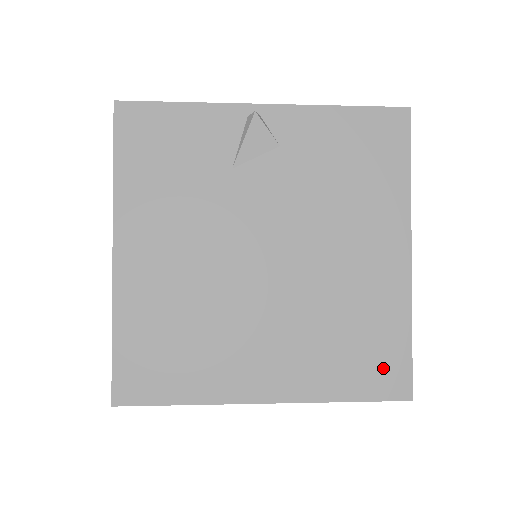
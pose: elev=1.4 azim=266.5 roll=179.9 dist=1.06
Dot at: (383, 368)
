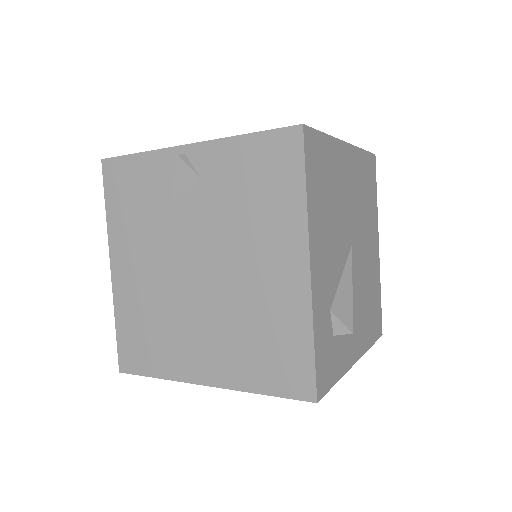
Dot at: (290, 370)
